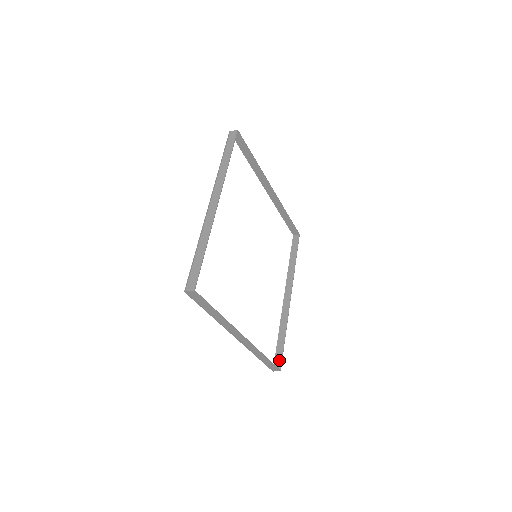
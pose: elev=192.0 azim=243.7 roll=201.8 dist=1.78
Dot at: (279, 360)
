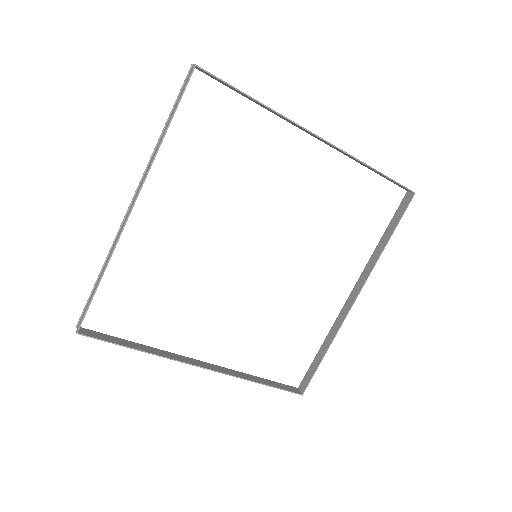
Dot at: (307, 380)
